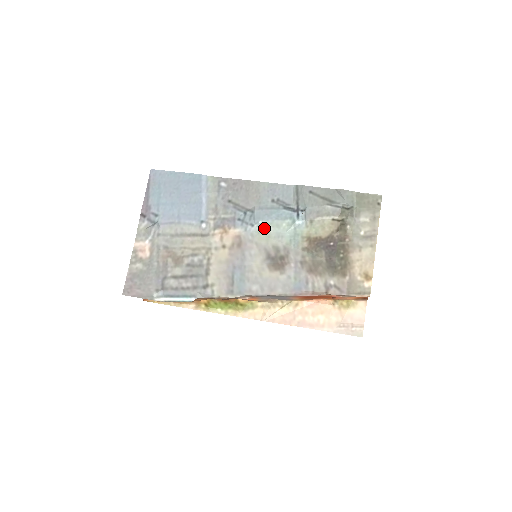
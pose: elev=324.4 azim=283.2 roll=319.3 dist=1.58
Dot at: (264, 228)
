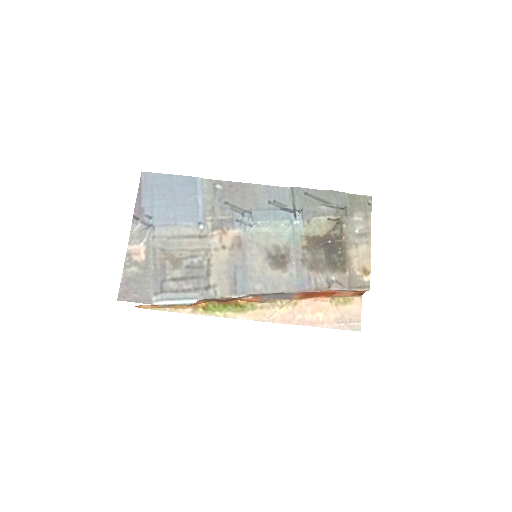
Dot at: (263, 228)
